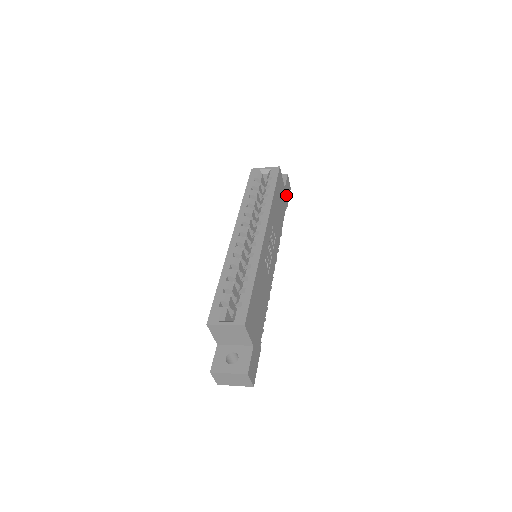
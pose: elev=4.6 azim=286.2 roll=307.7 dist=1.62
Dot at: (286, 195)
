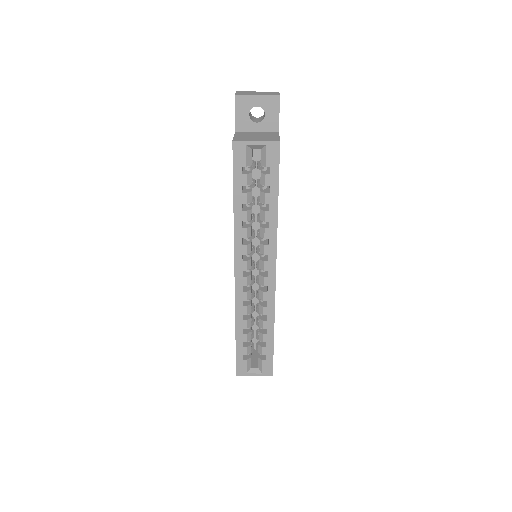
Dot at: occluded
